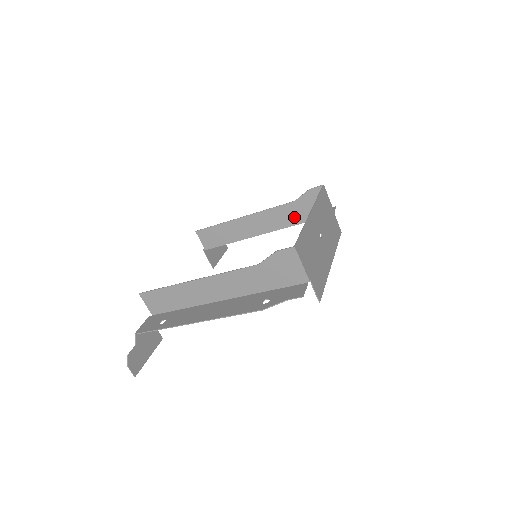
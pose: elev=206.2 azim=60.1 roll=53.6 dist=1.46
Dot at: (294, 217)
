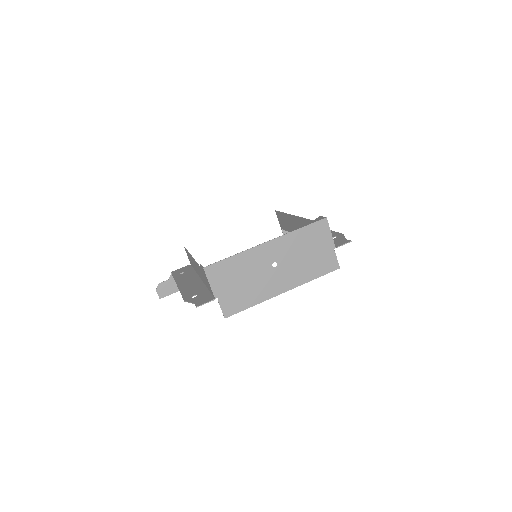
Dot at: occluded
